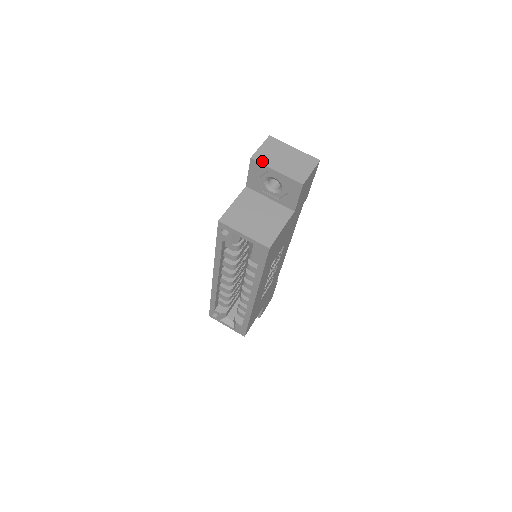
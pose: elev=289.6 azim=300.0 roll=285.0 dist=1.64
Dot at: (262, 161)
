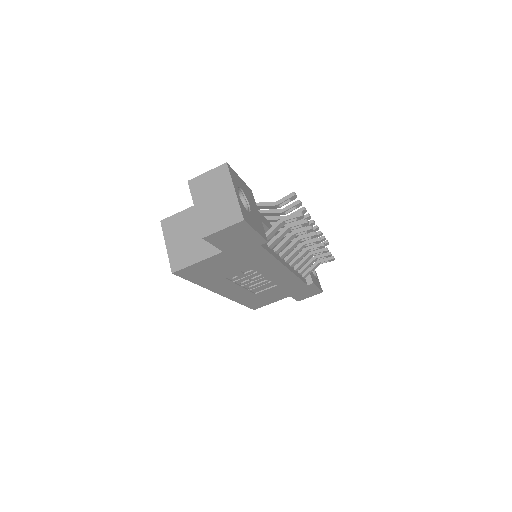
Dot at: (193, 190)
